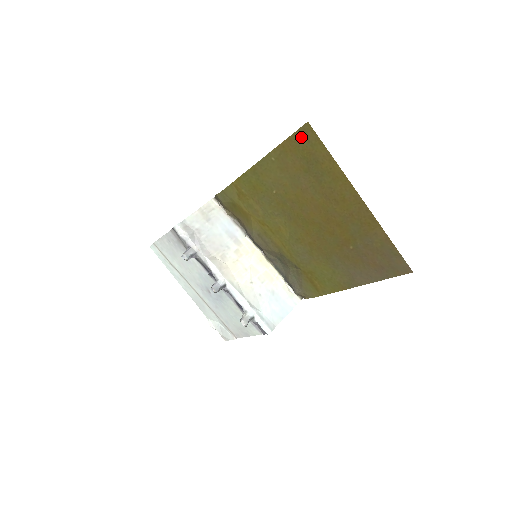
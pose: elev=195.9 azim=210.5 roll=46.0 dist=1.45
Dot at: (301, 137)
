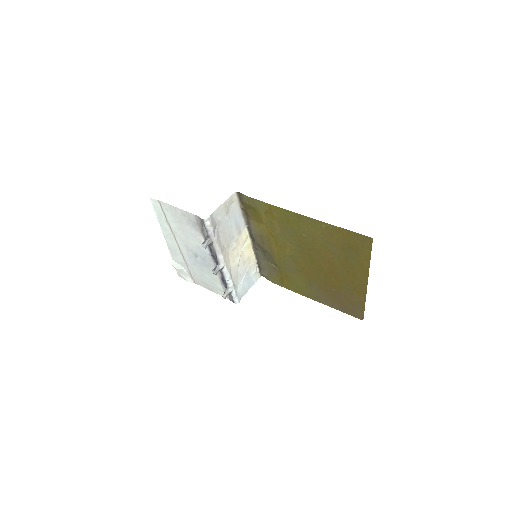
Dot at: (359, 238)
